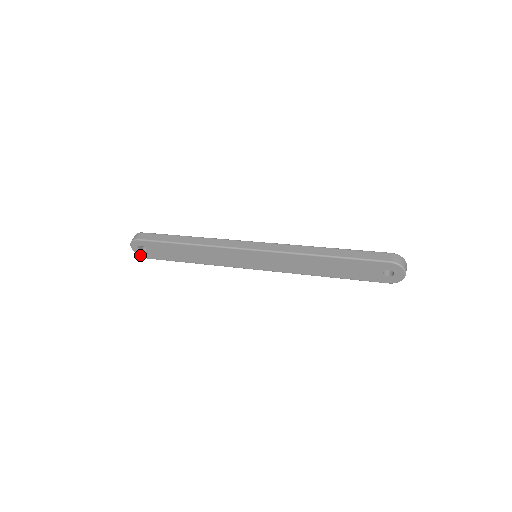
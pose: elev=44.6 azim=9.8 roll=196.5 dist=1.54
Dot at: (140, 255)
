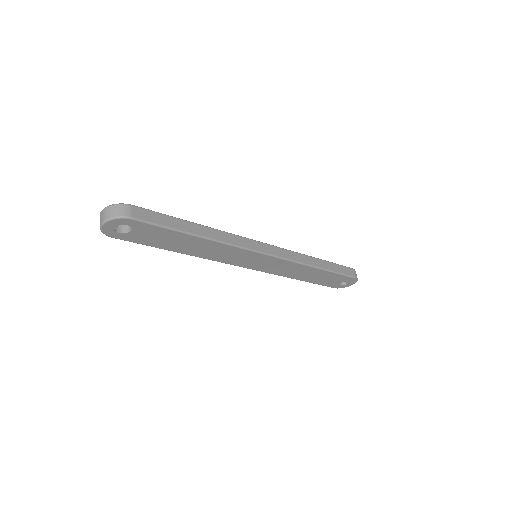
Dot at: (106, 233)
